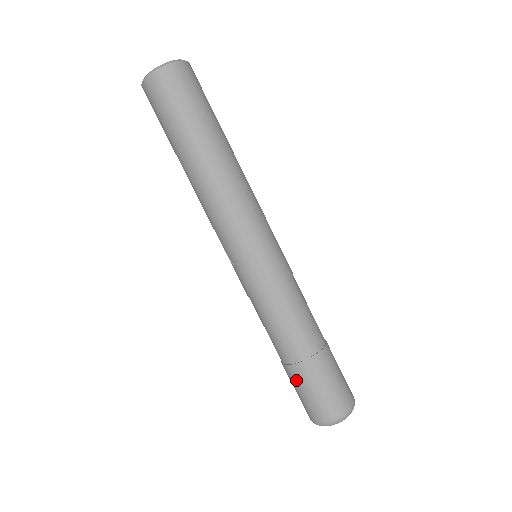
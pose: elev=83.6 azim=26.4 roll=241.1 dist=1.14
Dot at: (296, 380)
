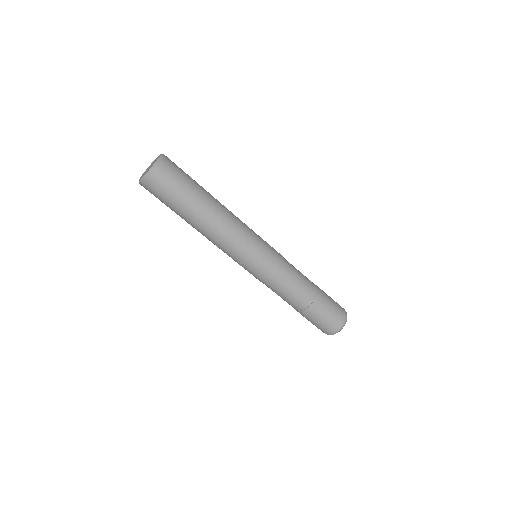
Dot at: (308, 317)
